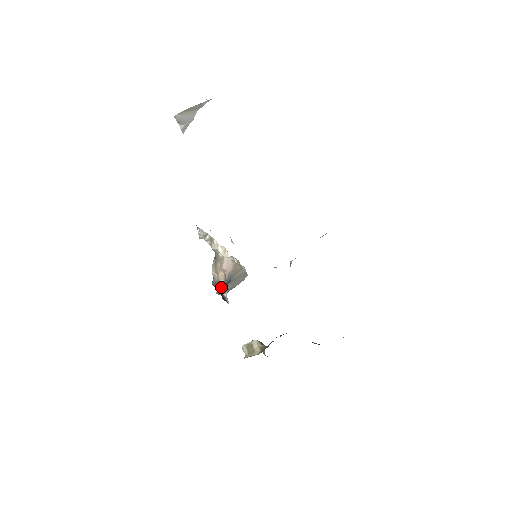
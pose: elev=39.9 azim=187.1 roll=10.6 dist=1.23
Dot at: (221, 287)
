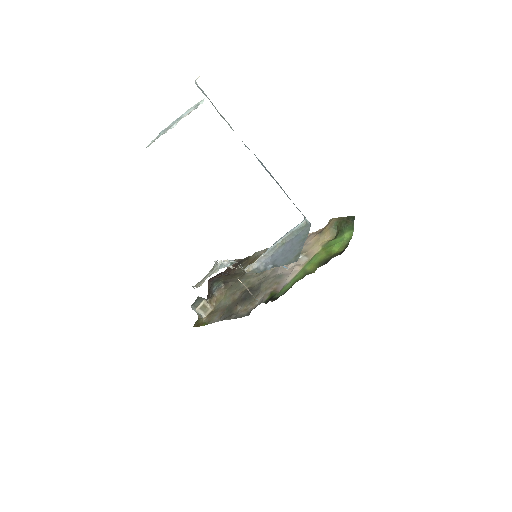
Dot at: (251, 294)
